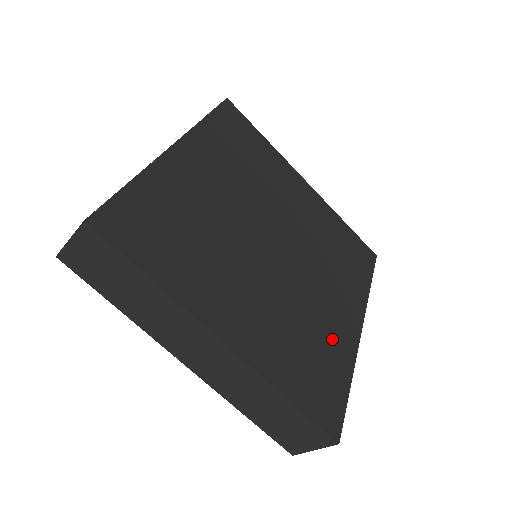
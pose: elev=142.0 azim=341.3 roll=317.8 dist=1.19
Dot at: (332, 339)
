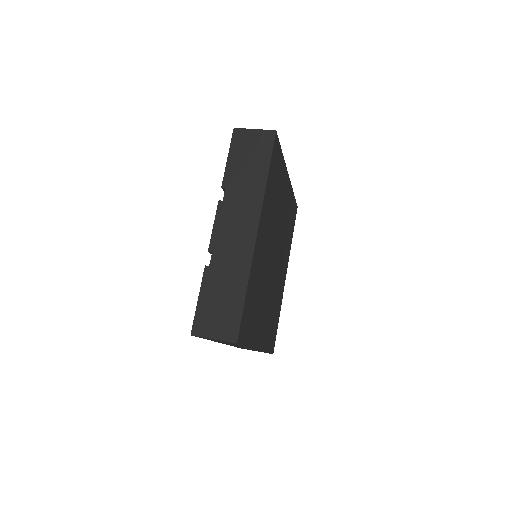
Dot at: (279, 299)
